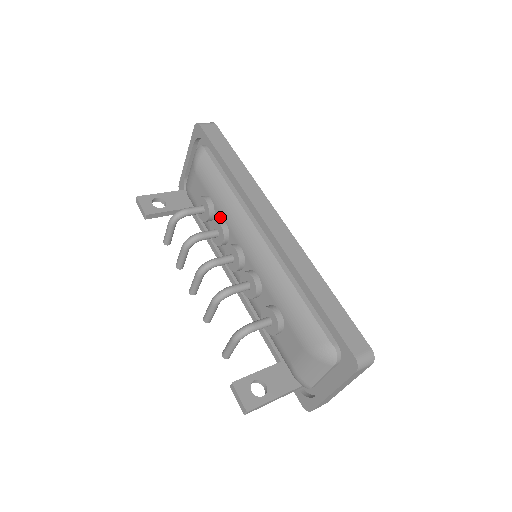
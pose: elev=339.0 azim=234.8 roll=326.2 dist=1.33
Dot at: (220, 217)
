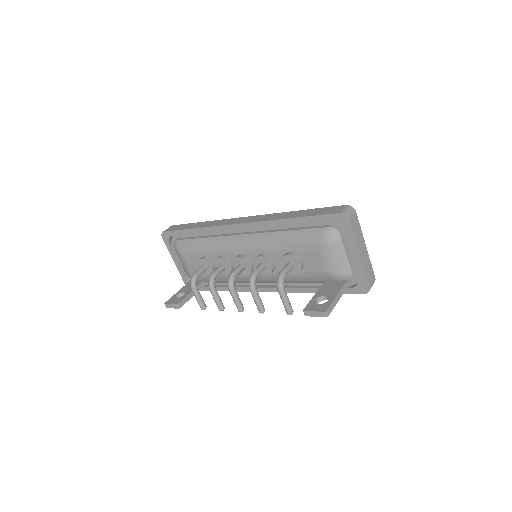
Dot at: (216, 258)
